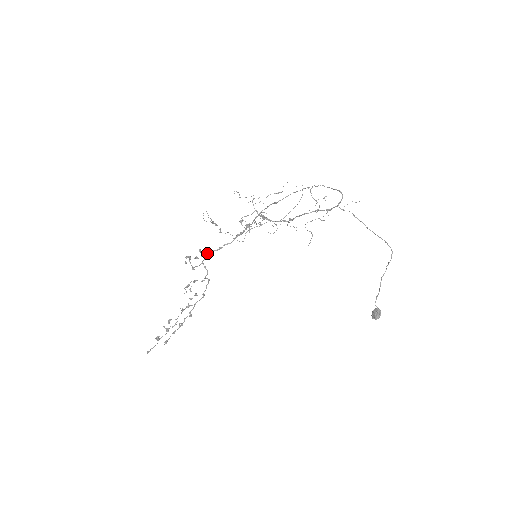
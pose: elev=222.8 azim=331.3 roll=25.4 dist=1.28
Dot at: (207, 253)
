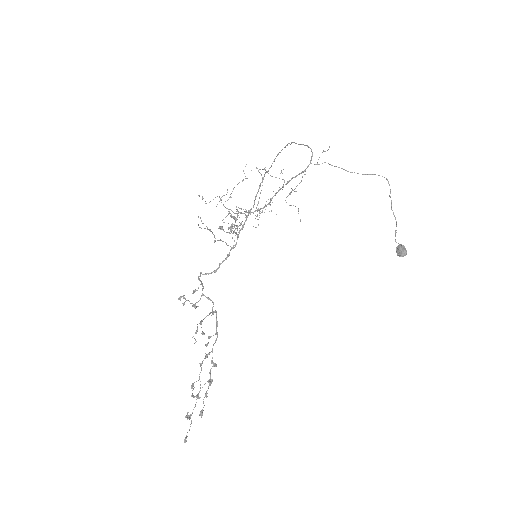
Dot at: (214, 270)
